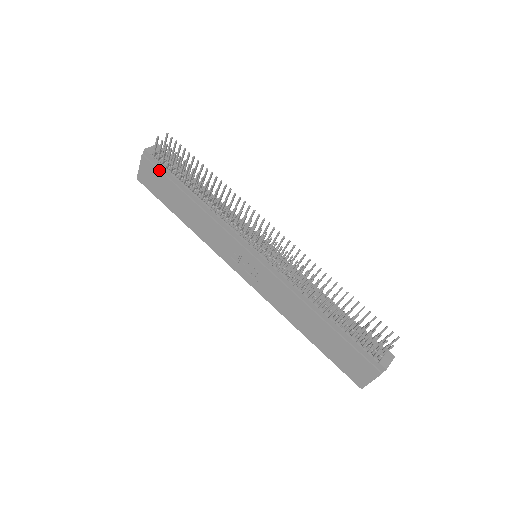
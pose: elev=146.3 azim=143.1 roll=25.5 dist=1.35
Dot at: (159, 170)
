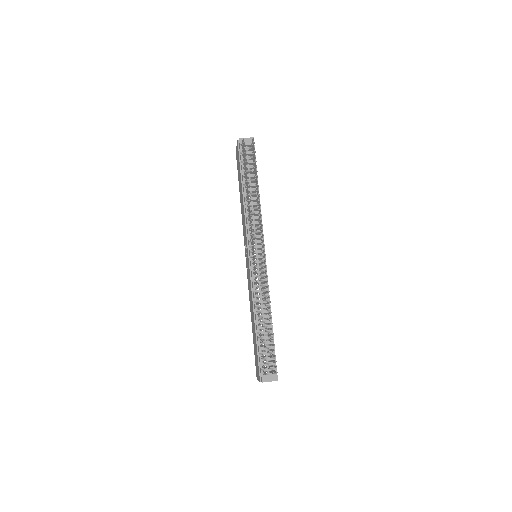
Dot at: (239, 159)
